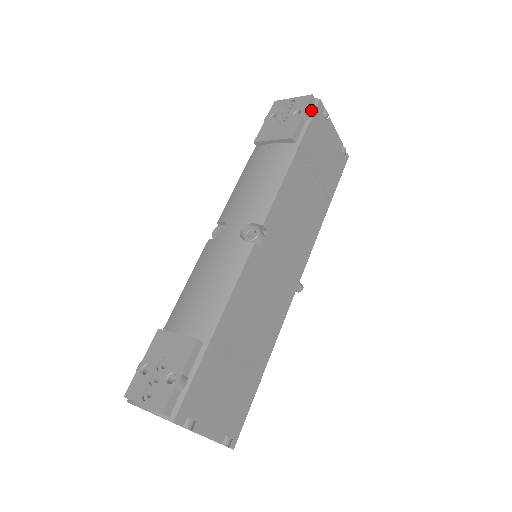
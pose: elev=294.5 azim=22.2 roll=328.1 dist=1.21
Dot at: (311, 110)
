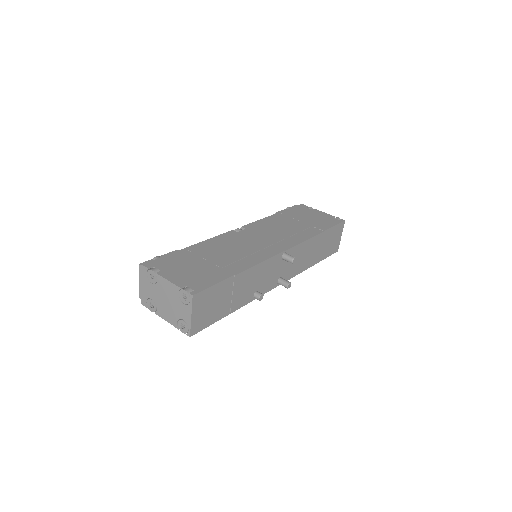
Dot at: occluded
